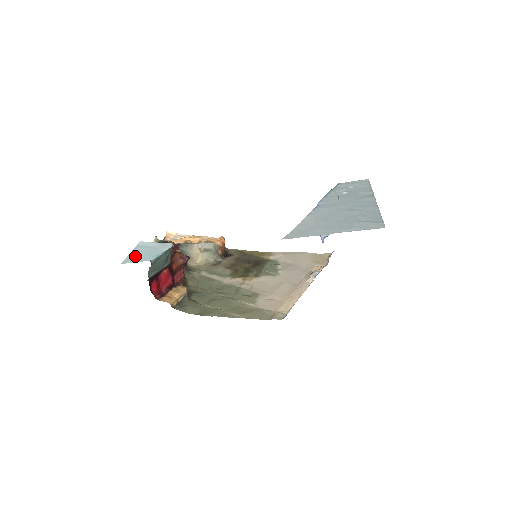
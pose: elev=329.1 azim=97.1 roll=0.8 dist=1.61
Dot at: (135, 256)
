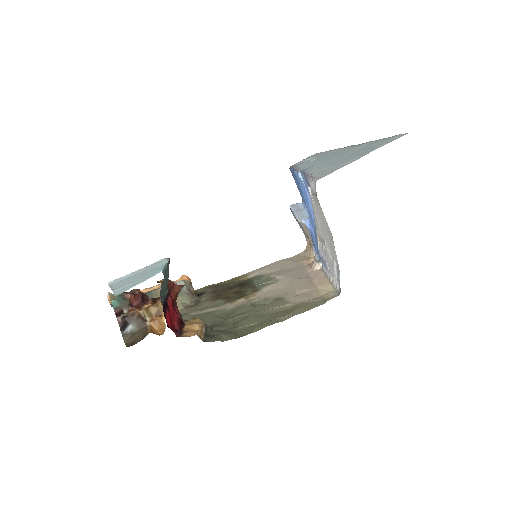
Dot at: (127, 284)
